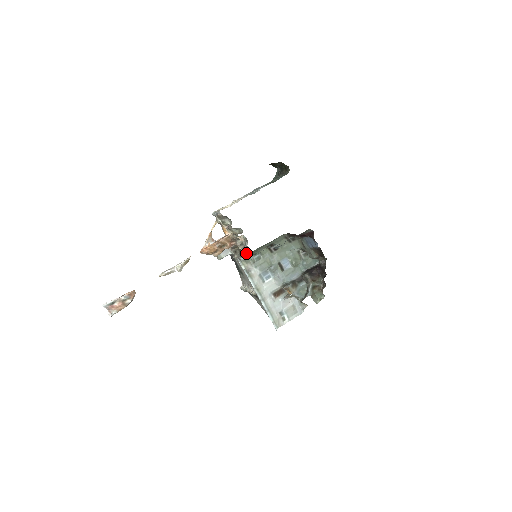
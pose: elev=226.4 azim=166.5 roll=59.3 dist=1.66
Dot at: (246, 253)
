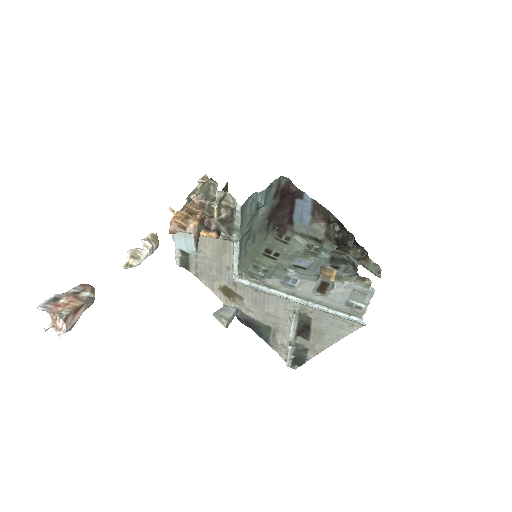
Dot at: (231, 221)
